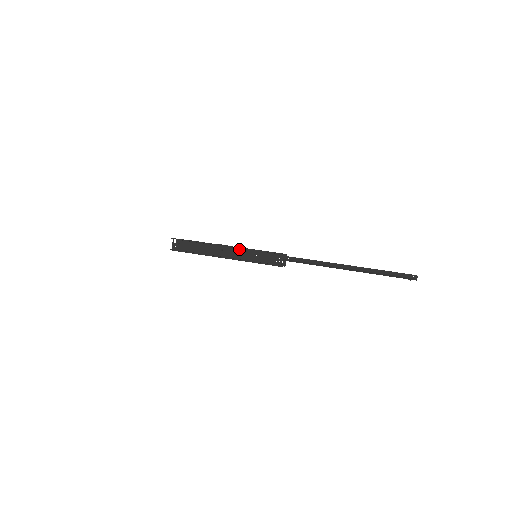
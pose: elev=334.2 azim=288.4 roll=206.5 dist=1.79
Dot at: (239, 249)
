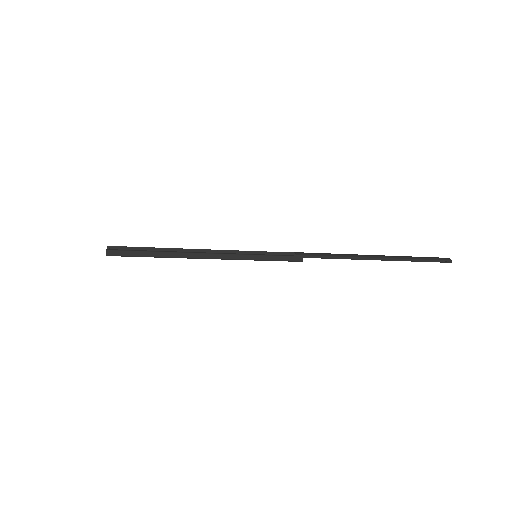
Dot at: occluded
